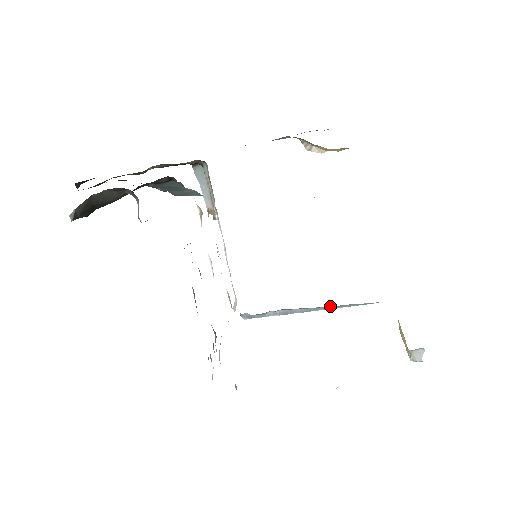
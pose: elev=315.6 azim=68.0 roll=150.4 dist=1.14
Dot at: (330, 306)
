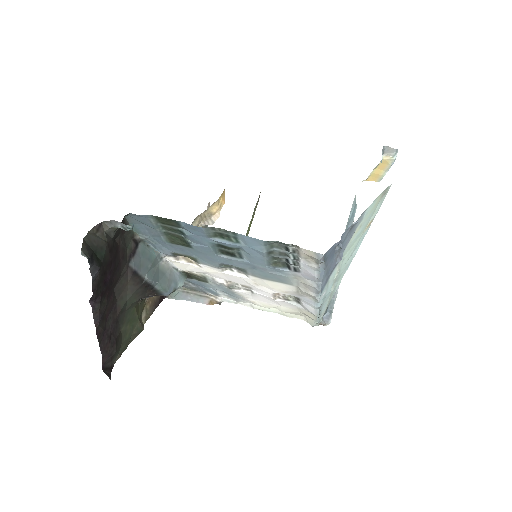
Dot at: occluded
